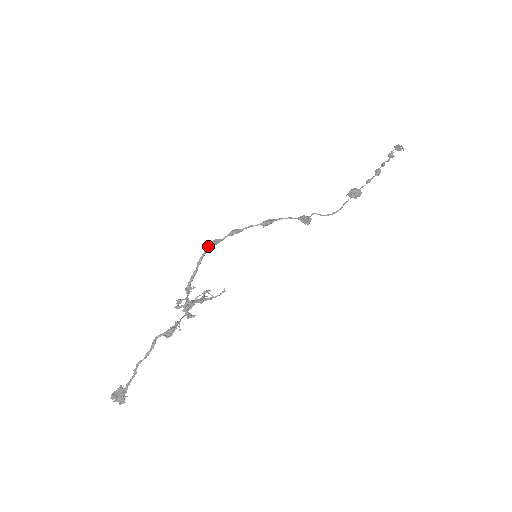
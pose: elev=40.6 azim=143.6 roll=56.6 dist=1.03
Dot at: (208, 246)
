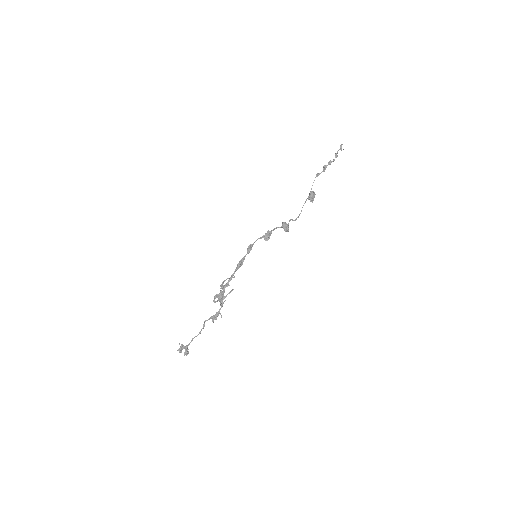
Dot at: (239, 267)
